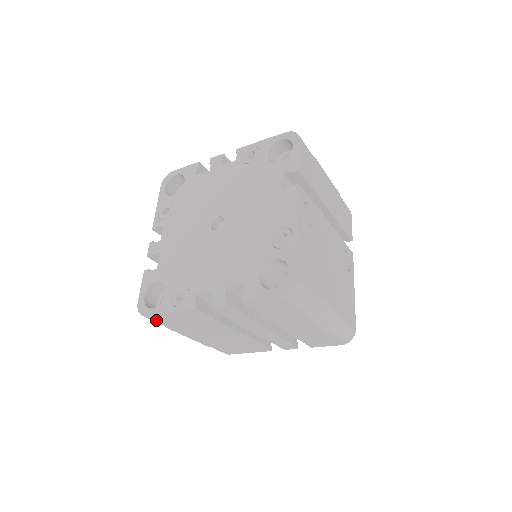
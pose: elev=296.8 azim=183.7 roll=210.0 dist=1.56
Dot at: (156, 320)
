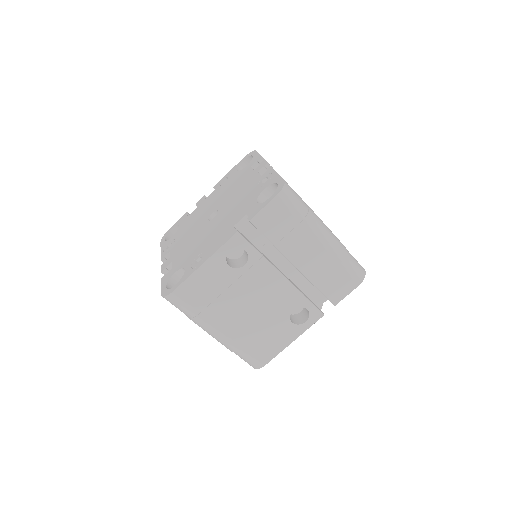
Dot at: occluded
